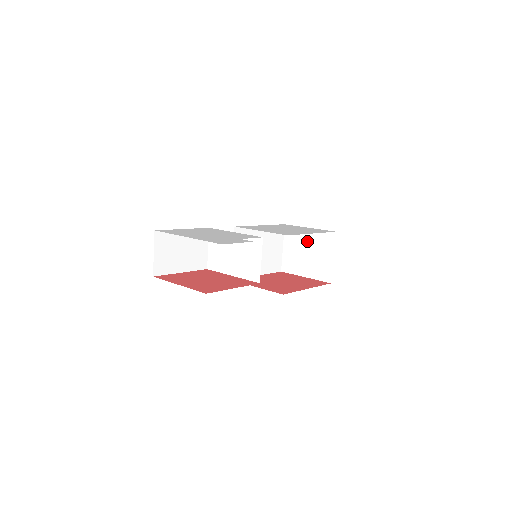
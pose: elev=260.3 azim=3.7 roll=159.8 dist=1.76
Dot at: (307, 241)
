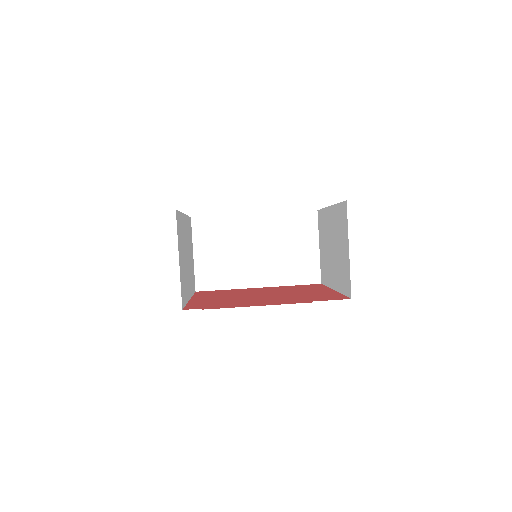
Dot at: occluded
